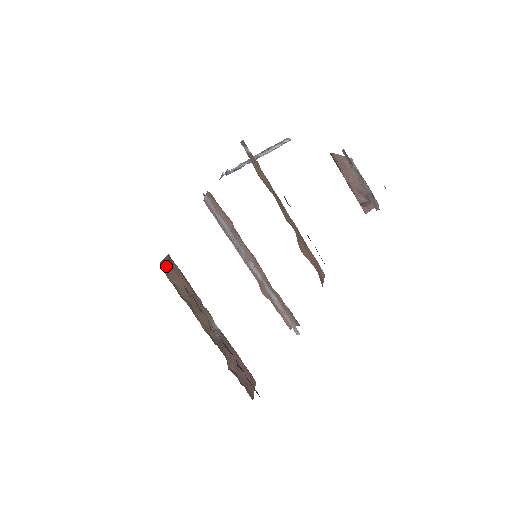
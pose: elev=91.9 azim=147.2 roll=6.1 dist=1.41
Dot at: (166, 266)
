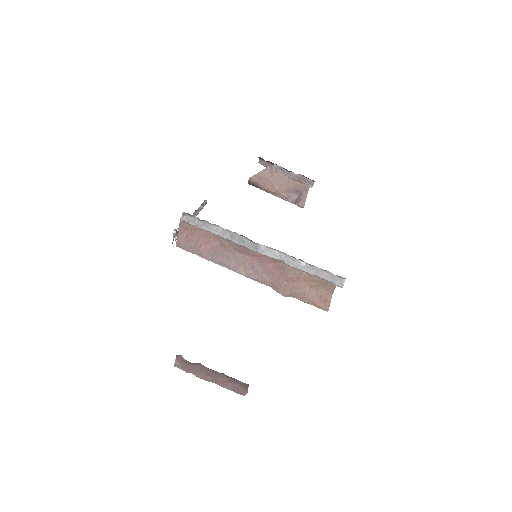
Dot at: occluded
